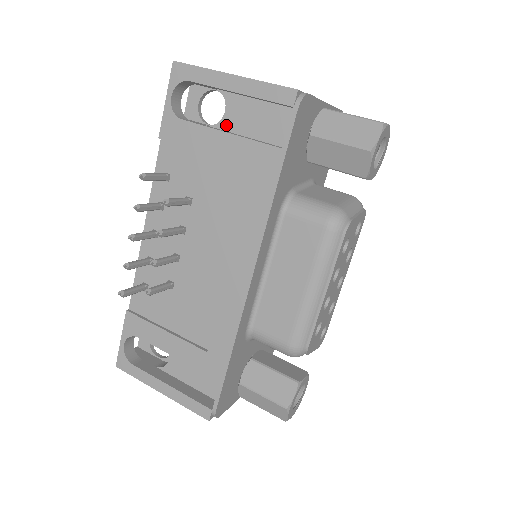
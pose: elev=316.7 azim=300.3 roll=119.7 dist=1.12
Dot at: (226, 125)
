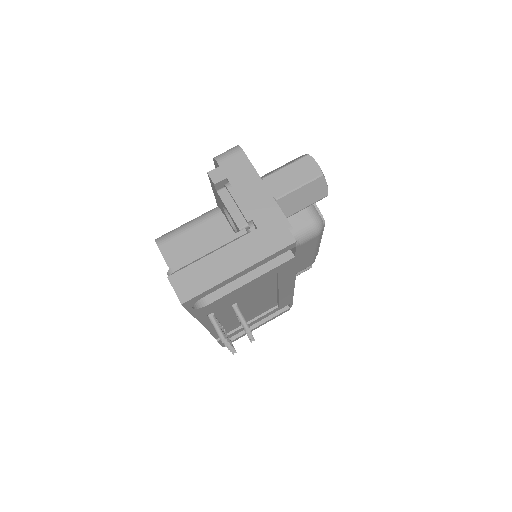
Dot at: occluded
